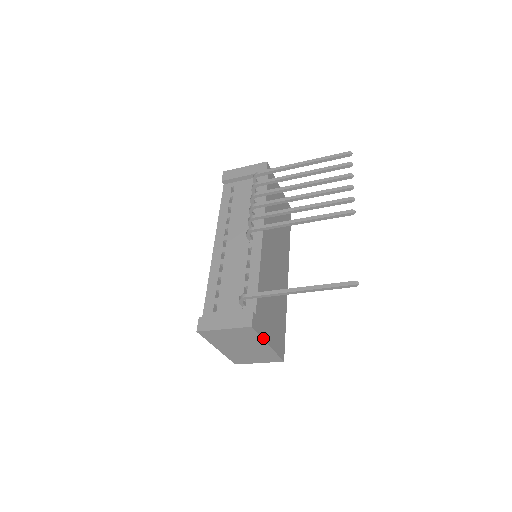
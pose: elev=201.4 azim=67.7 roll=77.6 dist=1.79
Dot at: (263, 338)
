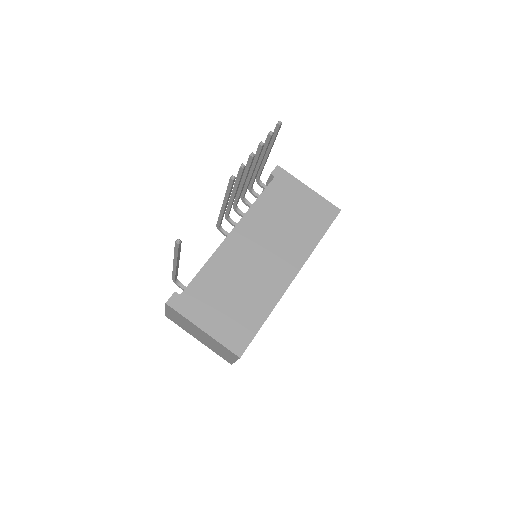
Dot at: (190, 320)
